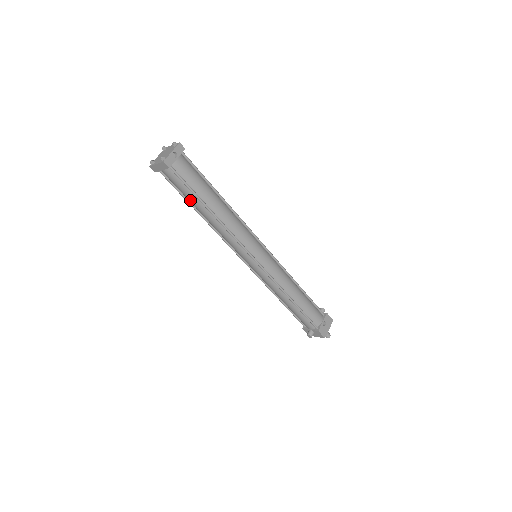
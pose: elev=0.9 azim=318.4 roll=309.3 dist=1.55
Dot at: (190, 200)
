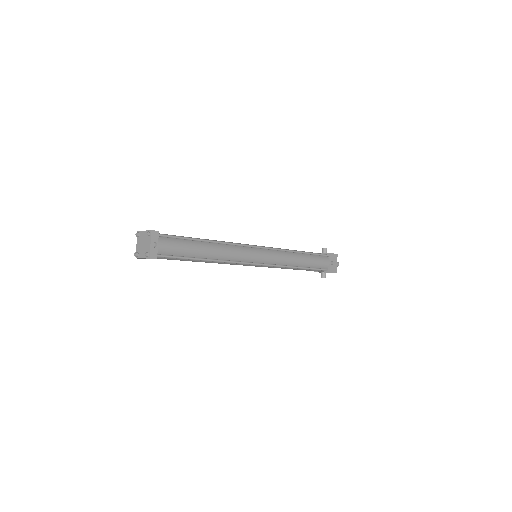
Dot at: occluded
